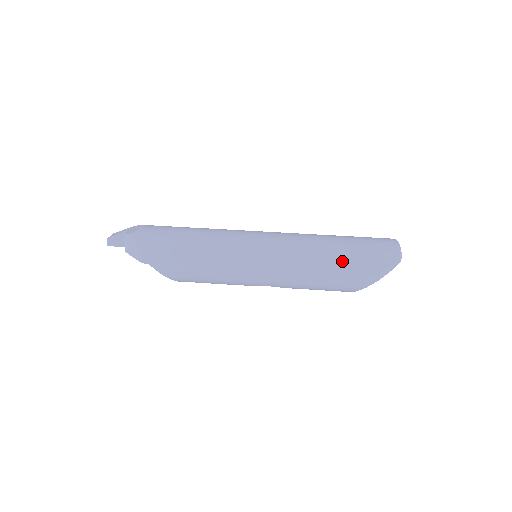
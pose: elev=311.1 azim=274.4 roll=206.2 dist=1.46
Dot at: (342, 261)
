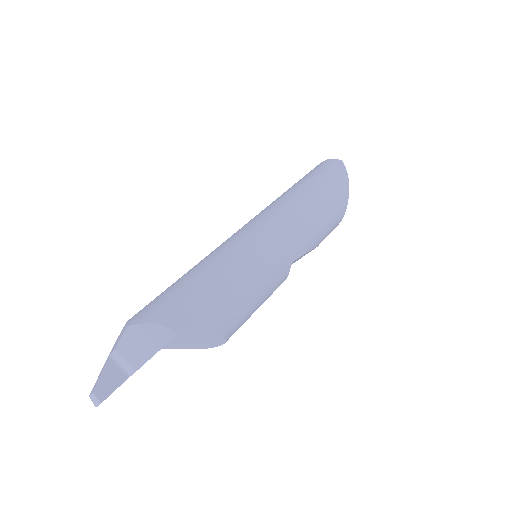
Dot at: (316, 186)
